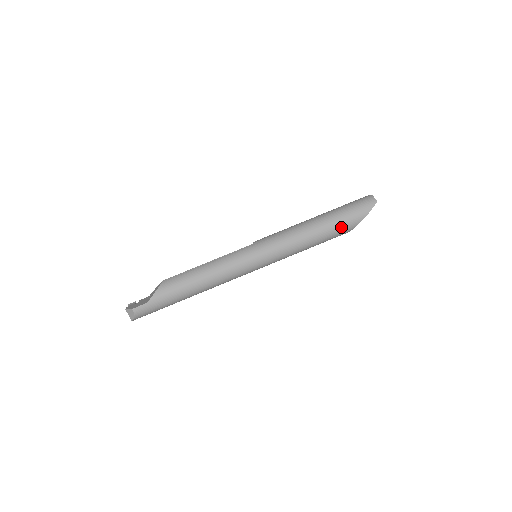
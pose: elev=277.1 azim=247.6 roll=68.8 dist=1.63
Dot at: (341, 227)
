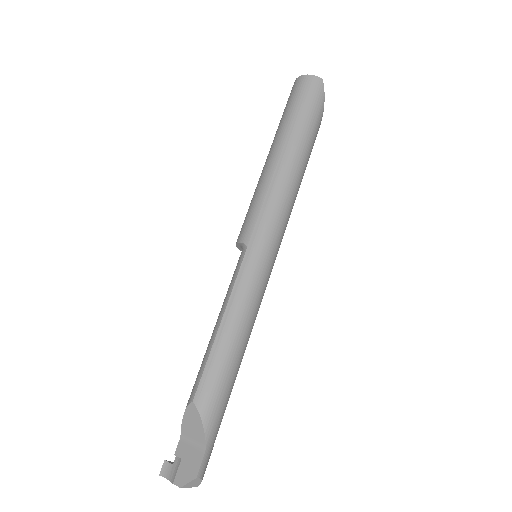
Dot at: (313, 140)
